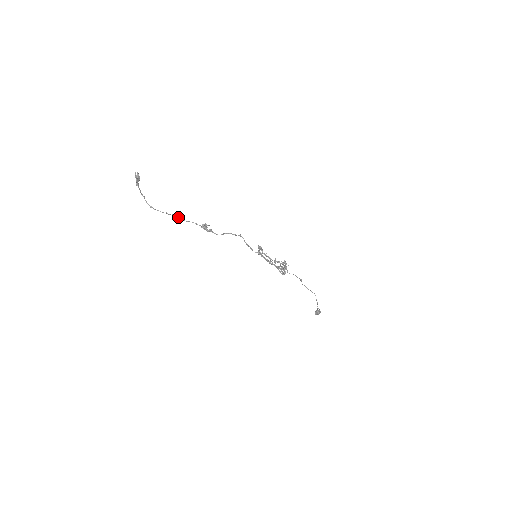
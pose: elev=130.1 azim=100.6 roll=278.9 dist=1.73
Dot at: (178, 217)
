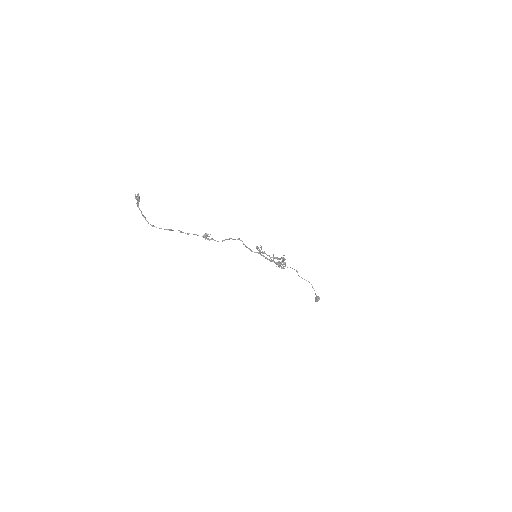
Dot at: (180, 231)
